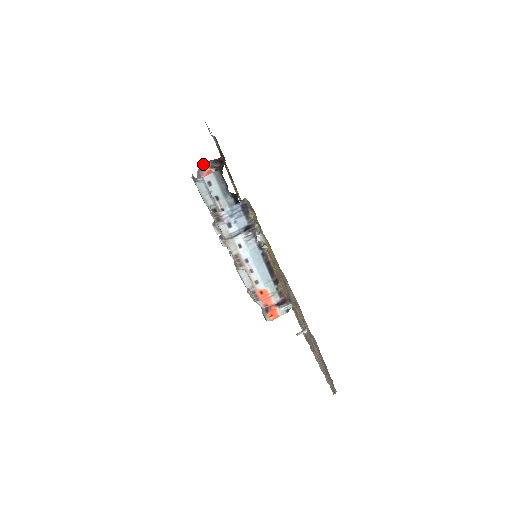
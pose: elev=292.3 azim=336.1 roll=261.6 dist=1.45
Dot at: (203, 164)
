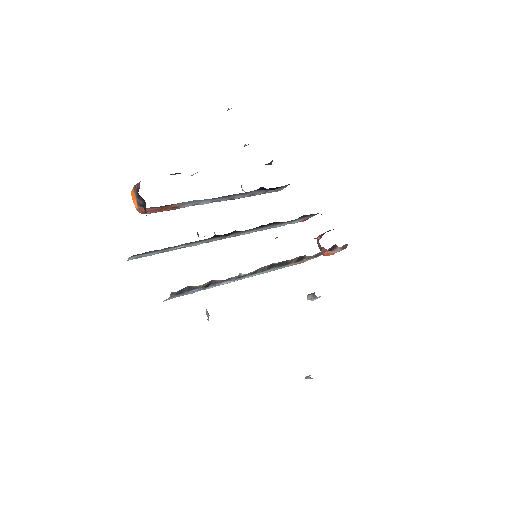
Dot at: (131, 195)
